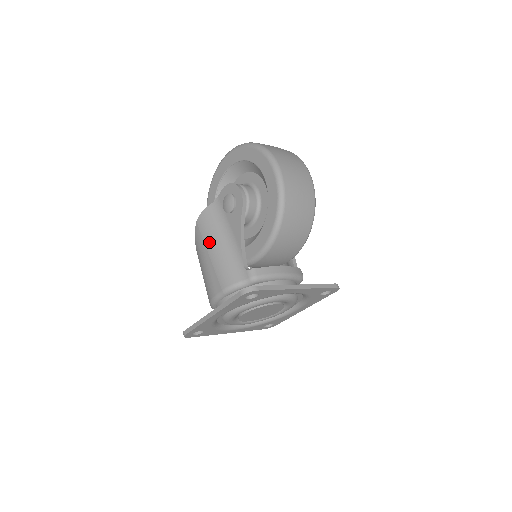
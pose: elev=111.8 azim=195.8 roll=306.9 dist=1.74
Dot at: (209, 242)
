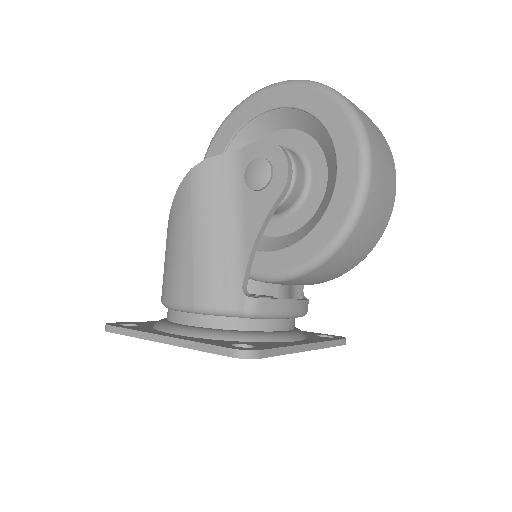
Dot at: (200, 217)
